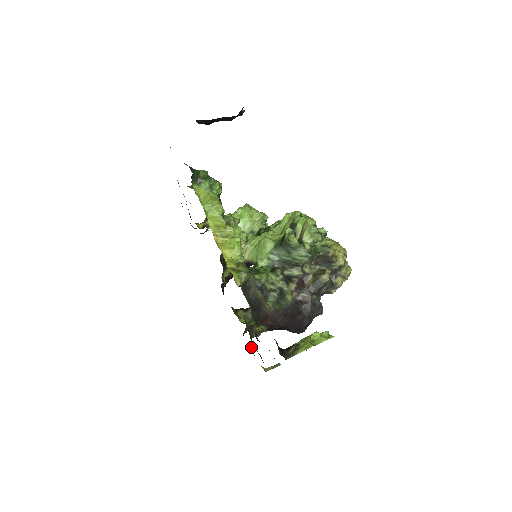
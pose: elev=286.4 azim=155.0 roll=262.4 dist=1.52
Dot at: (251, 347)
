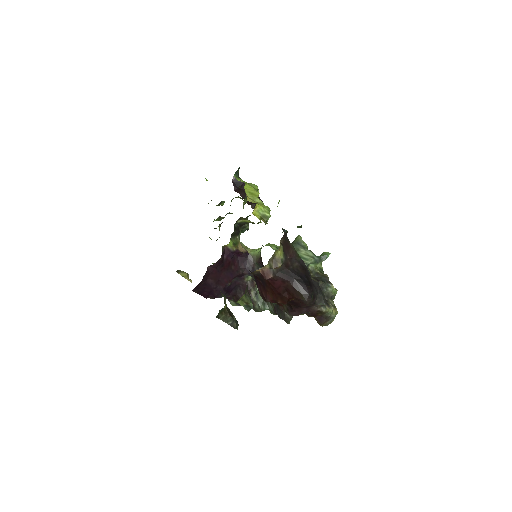
Dot at: occluded
